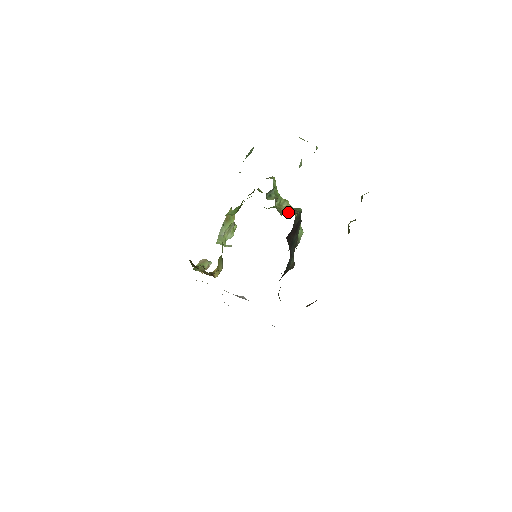
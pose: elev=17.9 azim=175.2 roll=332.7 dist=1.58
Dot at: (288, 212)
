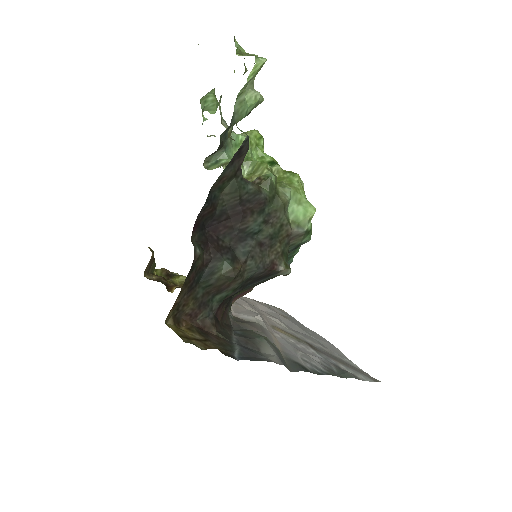
Dot at: occluded
